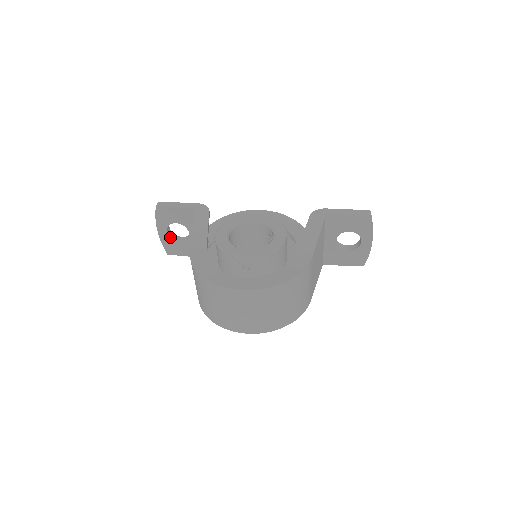
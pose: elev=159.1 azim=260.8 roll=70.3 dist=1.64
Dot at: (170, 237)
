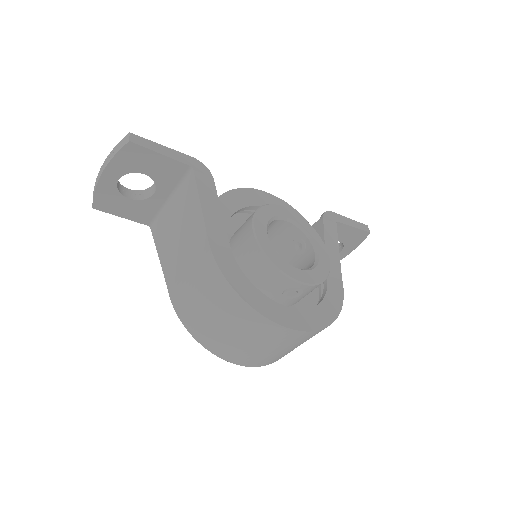
Dot at: (117, 188)
